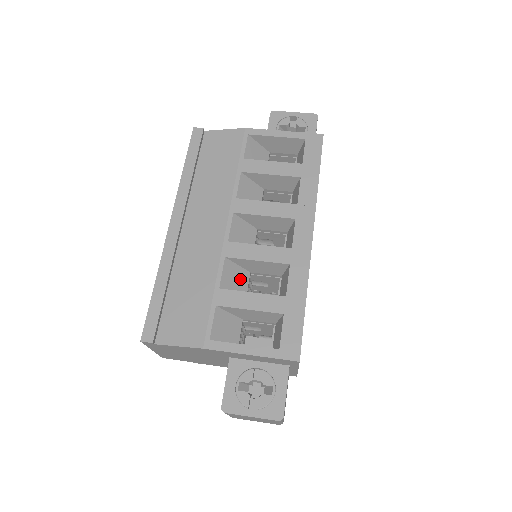
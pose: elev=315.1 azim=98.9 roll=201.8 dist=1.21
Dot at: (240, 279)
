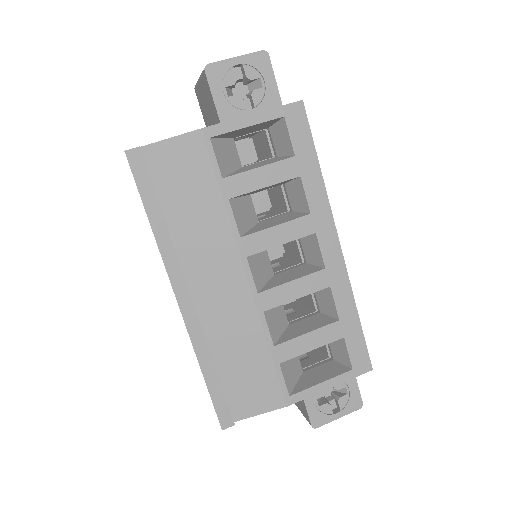
Dot at: (279, 316)
